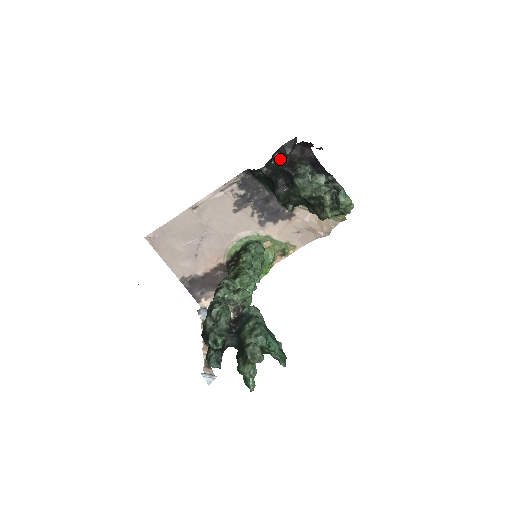
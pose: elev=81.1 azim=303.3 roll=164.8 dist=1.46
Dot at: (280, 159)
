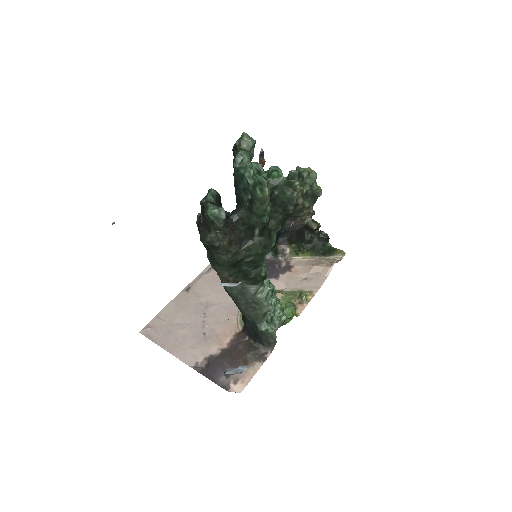
Dot at: occluded
